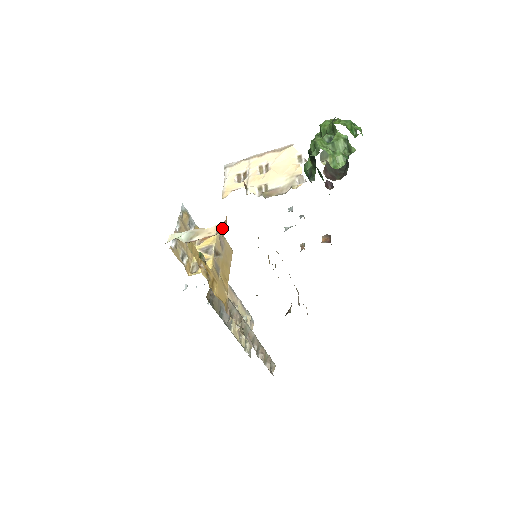
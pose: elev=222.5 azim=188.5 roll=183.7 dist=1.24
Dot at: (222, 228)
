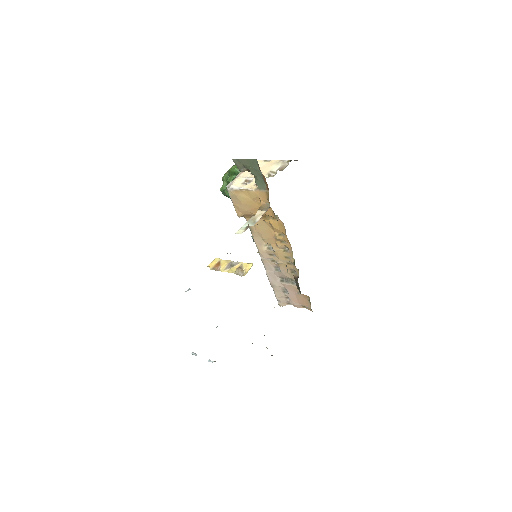
Dot at: (265, 207)
